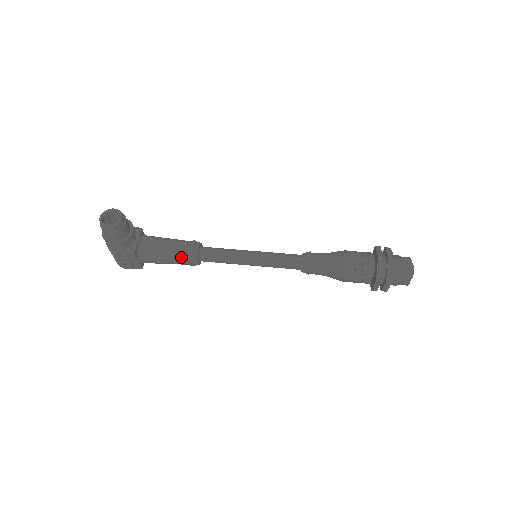
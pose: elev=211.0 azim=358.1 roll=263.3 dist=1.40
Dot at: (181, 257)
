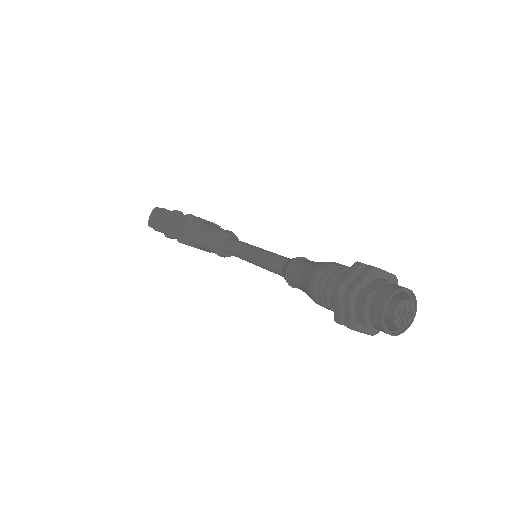
Dot at: (212, 250)
